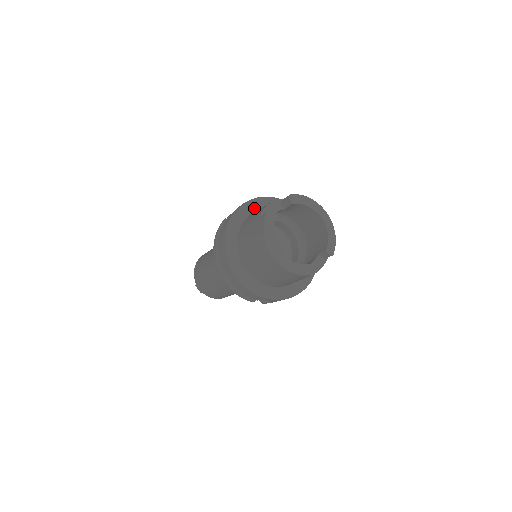
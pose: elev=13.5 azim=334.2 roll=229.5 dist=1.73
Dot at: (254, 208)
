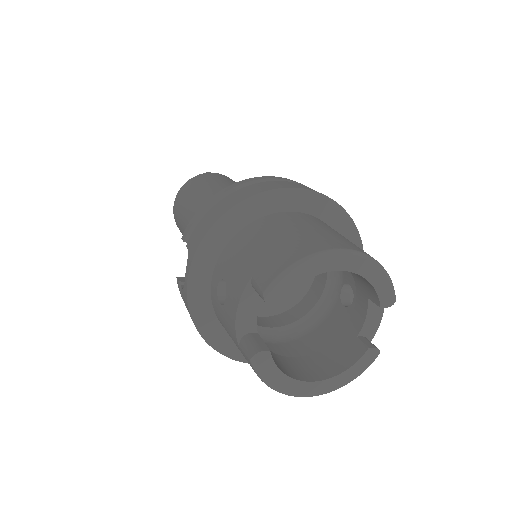
Dot at: (208, 265)
